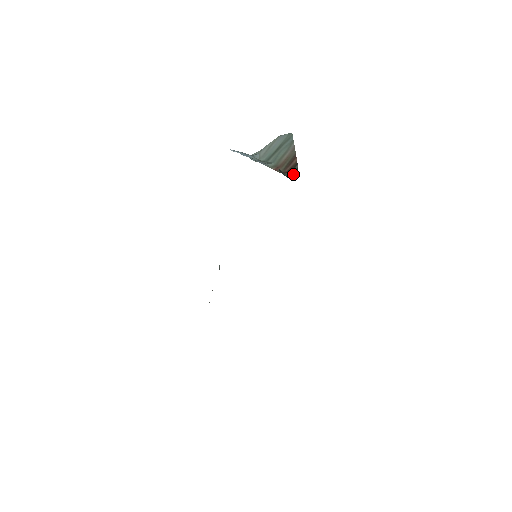
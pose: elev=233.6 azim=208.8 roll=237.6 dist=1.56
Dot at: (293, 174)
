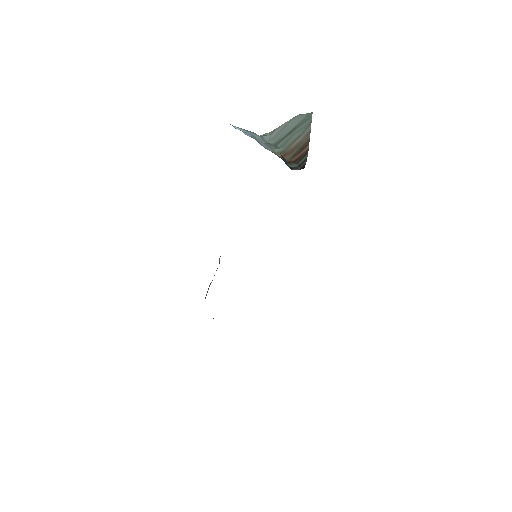
Dot at: (299, 165)
